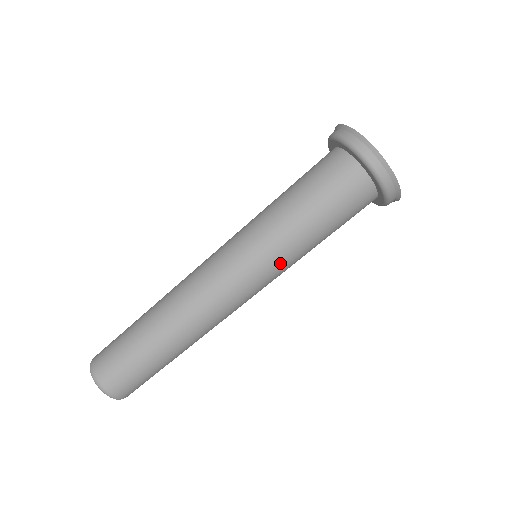
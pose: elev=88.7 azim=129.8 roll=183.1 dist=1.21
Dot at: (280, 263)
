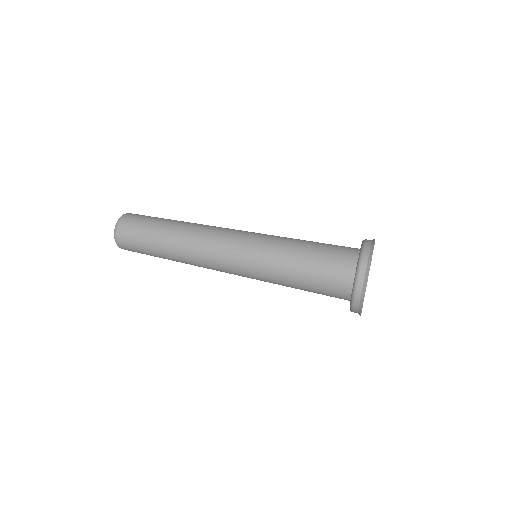
Dot at: (259, 272)
